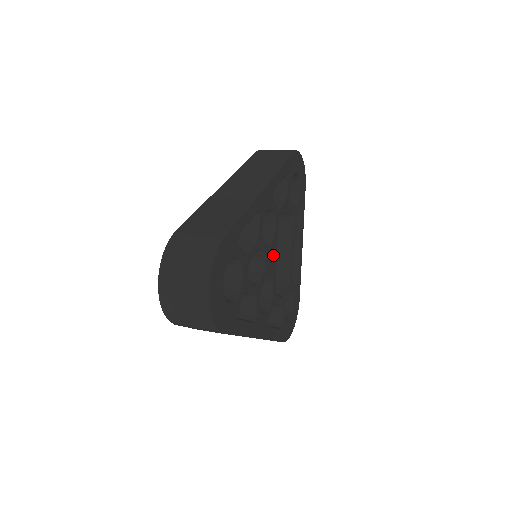
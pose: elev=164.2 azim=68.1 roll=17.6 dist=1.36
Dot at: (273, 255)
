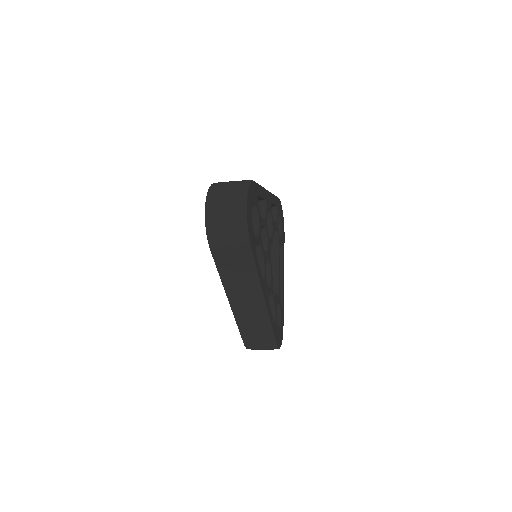
Dot at: occluded
